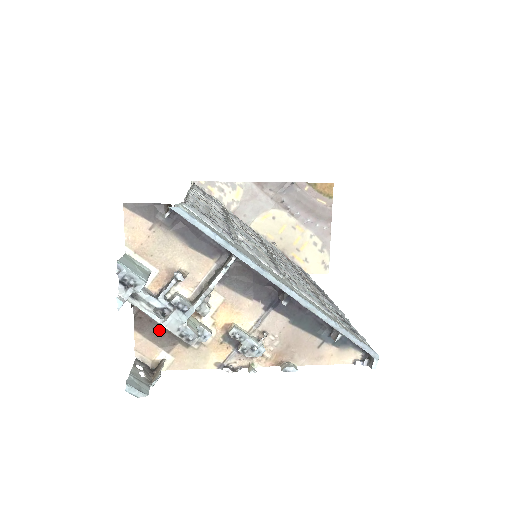
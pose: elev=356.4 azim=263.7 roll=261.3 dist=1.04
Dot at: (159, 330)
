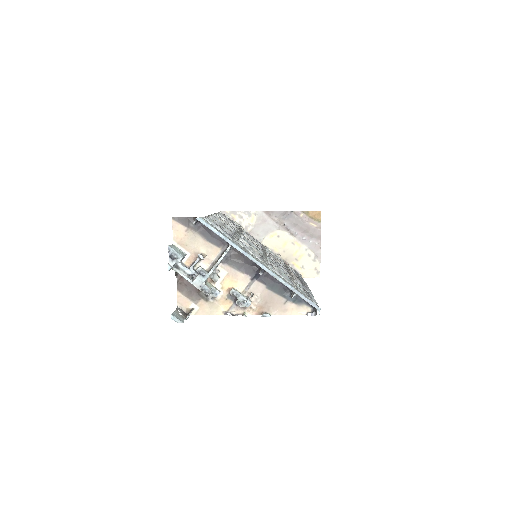
Dot at: (191, 291)
